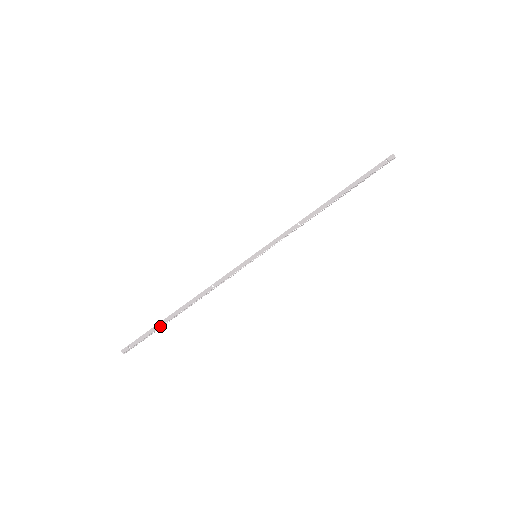
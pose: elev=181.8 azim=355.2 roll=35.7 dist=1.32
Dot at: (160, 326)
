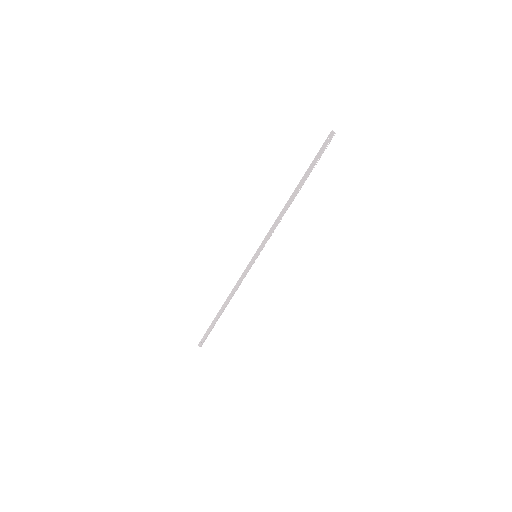
Dot at: (214, 324)
